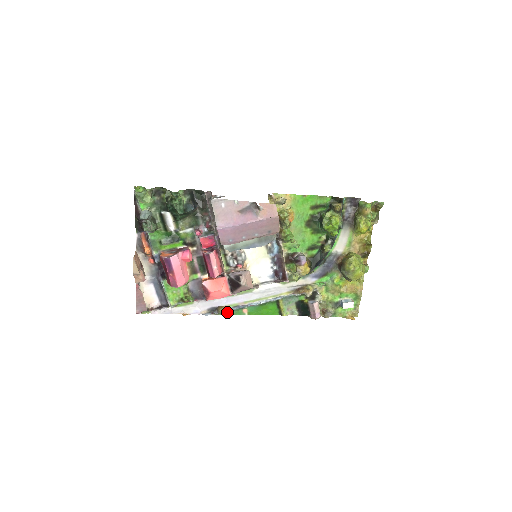
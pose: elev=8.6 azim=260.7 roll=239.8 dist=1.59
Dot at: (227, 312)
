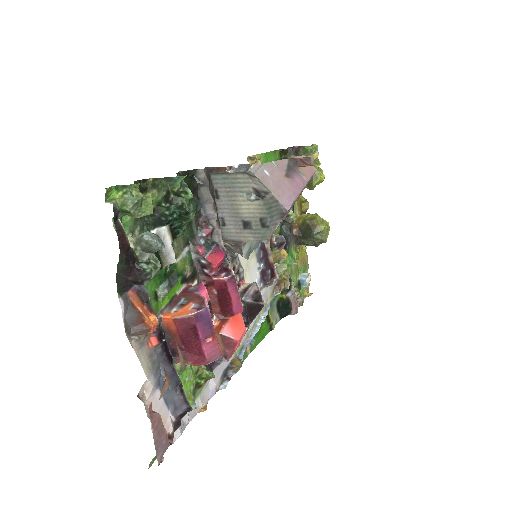
Dot at: occluded
